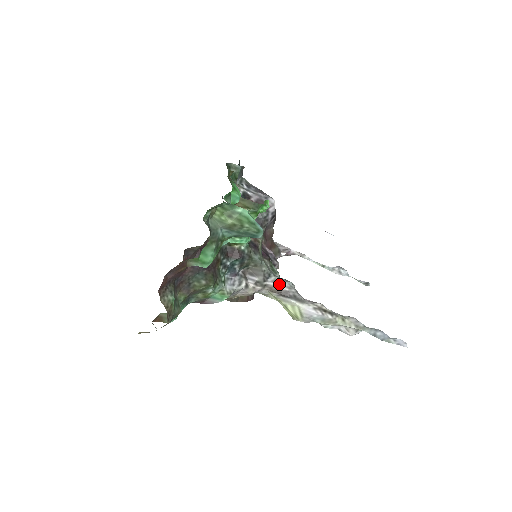
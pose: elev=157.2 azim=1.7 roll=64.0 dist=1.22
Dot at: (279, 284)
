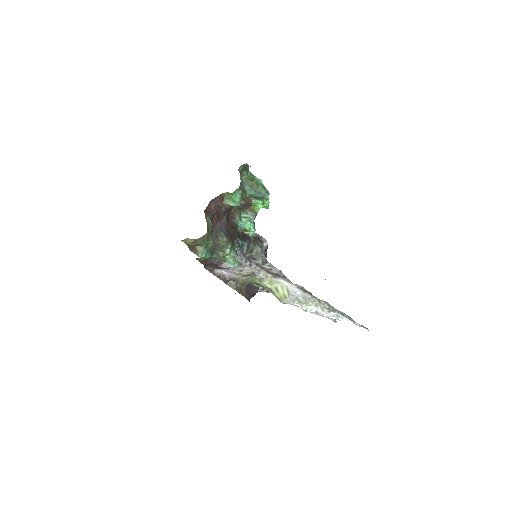
Dot at: (273, 269)
